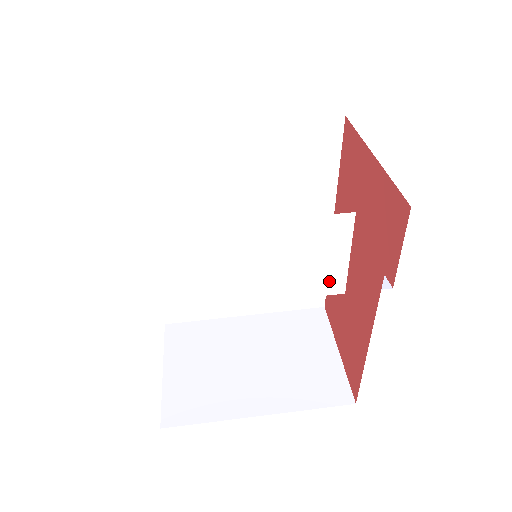
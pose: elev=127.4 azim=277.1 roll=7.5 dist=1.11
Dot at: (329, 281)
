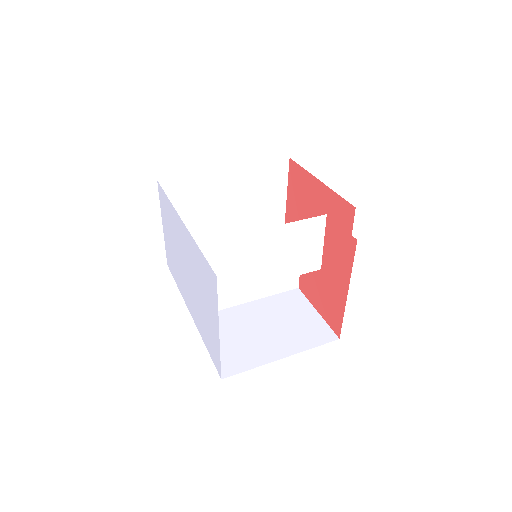
Dot at: (312, 262)
